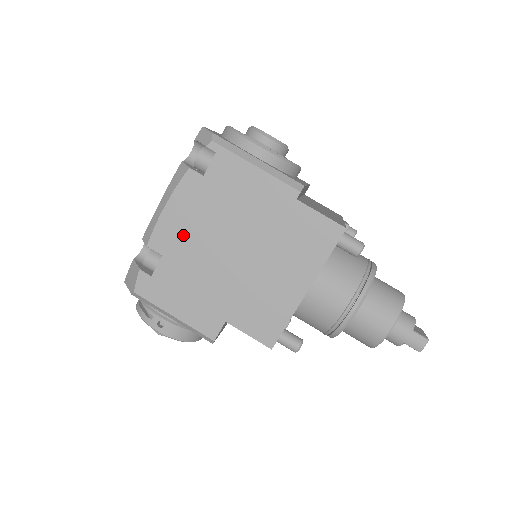
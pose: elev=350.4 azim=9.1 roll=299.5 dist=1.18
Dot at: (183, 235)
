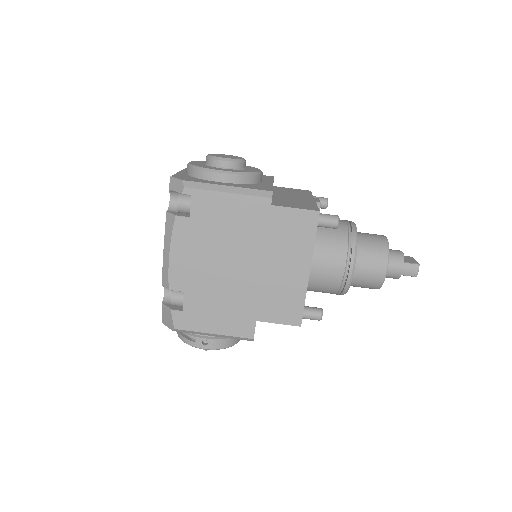
Dot at: (194, 269)
